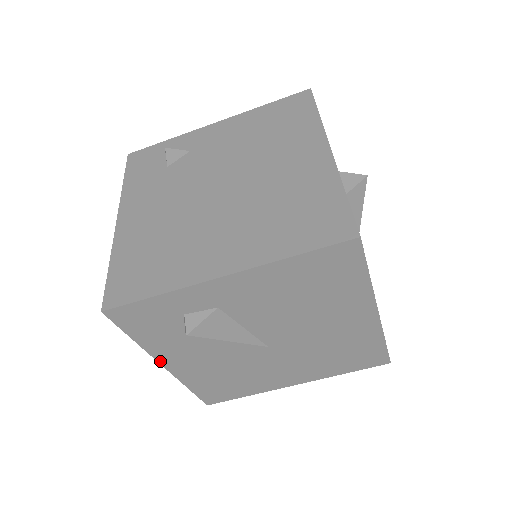
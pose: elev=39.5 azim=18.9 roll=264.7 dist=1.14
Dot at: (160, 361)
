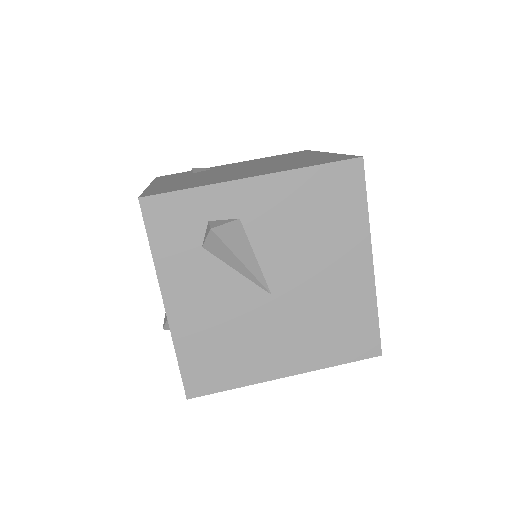
Dot at: (164, 294)
